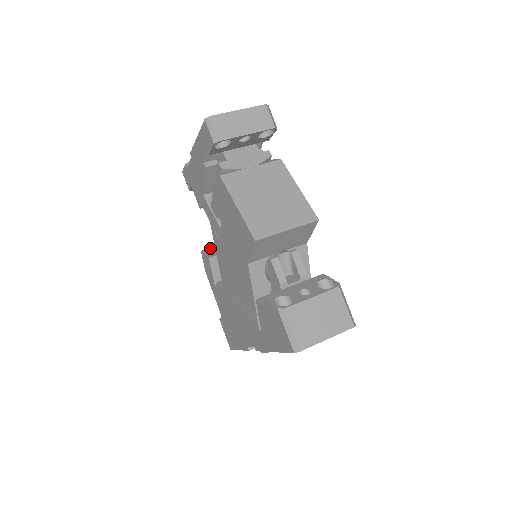
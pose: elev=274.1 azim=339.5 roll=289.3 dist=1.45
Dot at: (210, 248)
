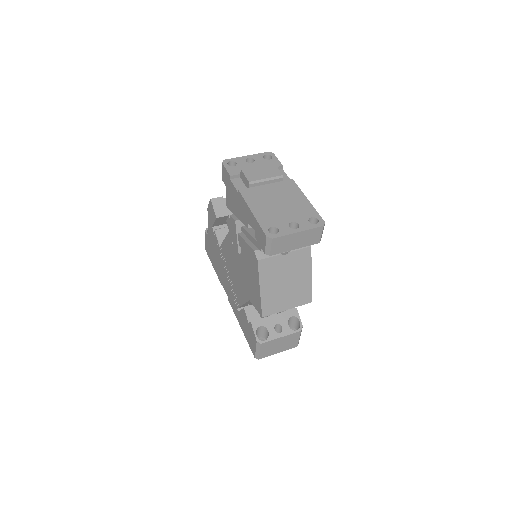
Dot at: (219, 198)
